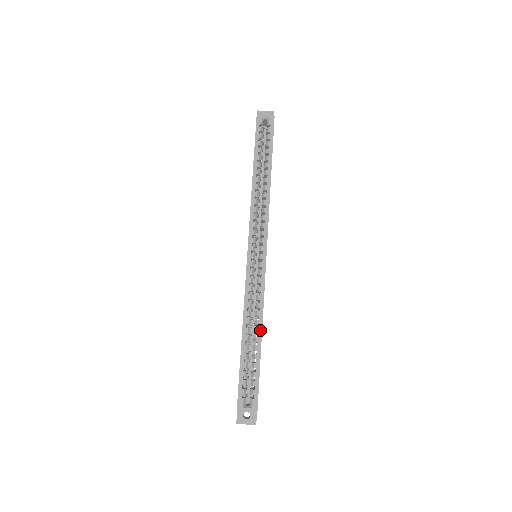
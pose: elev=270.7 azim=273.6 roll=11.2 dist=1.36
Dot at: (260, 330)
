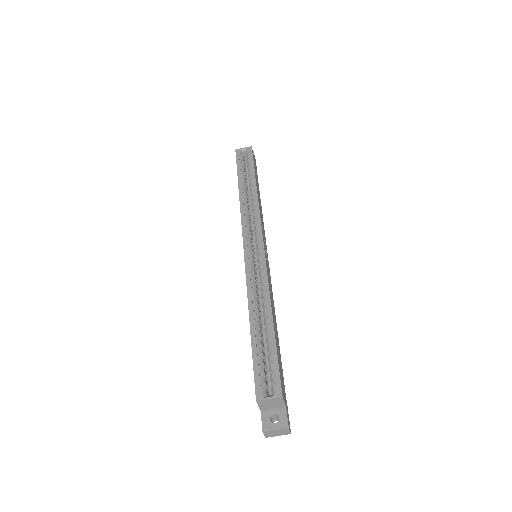
Dot at: (269, 310)
